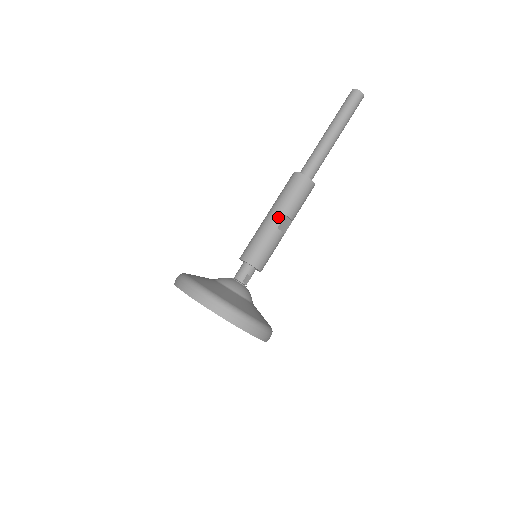
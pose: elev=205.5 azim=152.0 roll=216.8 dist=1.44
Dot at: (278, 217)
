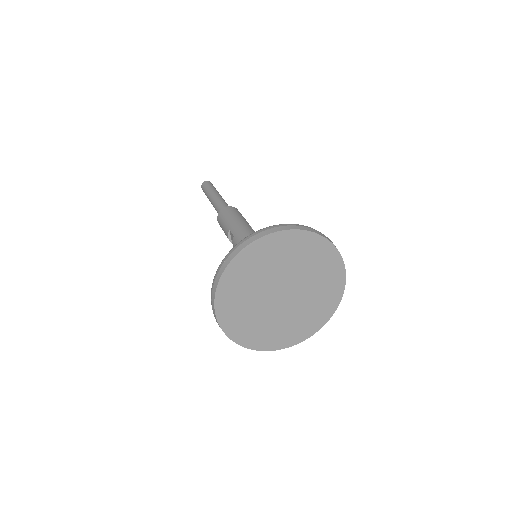
Dot at: (246, 225)
